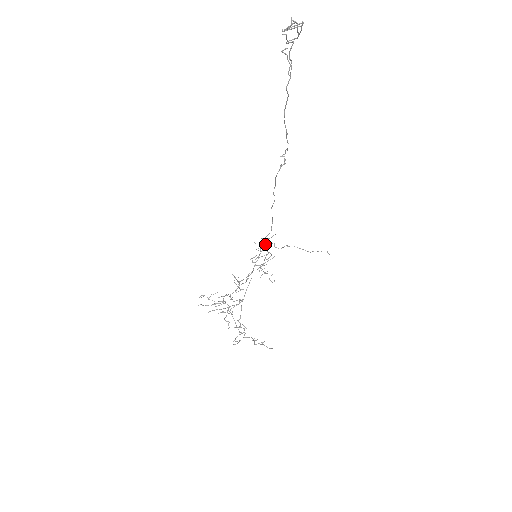
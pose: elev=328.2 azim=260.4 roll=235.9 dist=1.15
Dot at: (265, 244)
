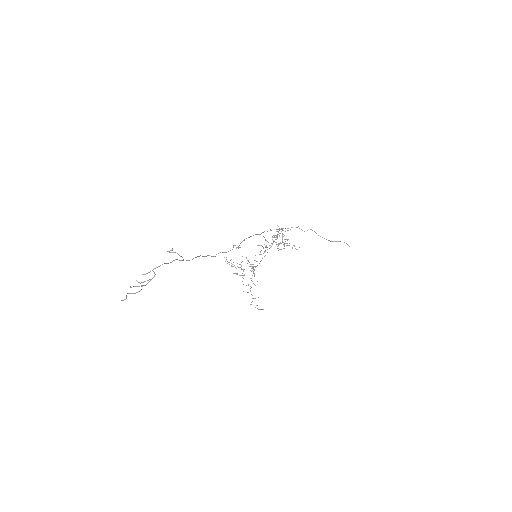
Dot at: (287, 228)
